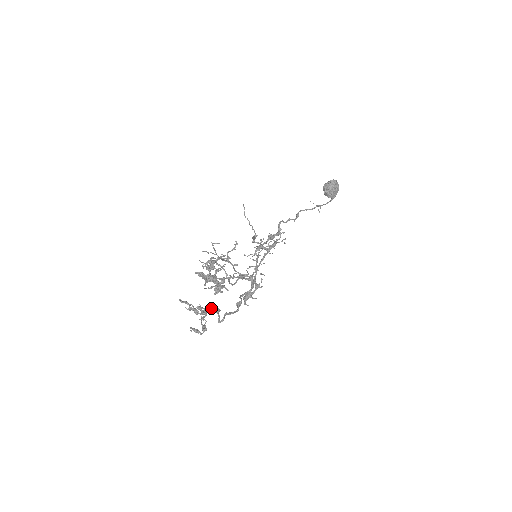
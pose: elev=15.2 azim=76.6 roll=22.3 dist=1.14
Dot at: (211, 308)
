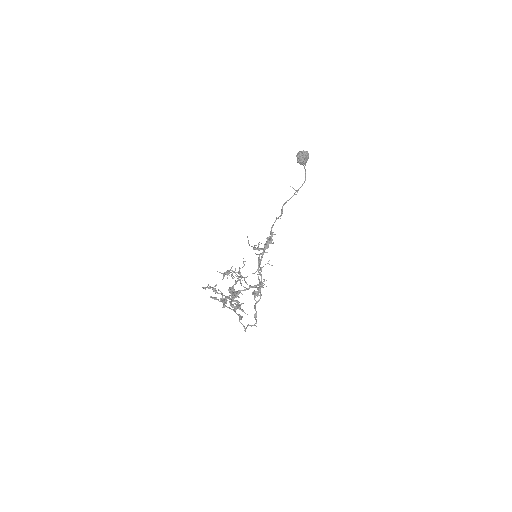
Dot at: occluded
